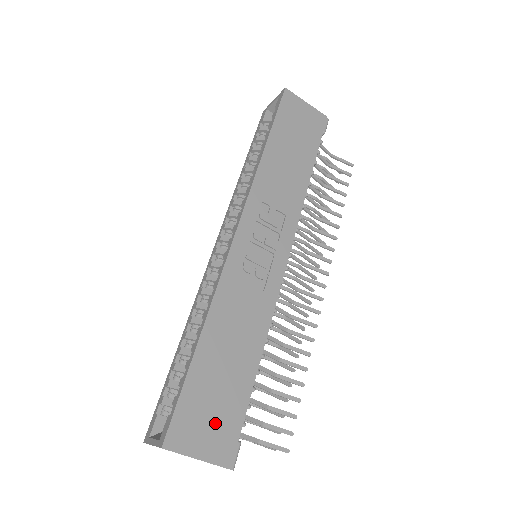
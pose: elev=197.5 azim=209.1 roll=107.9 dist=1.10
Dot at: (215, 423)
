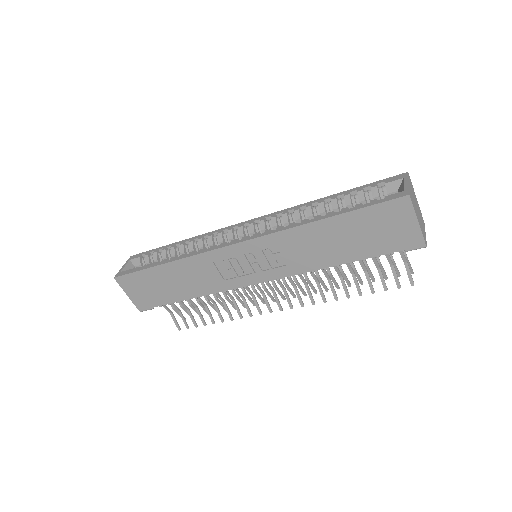
Dot at: (145, 294)
